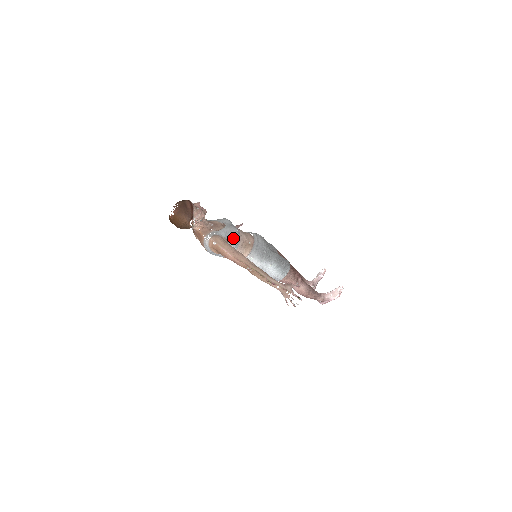
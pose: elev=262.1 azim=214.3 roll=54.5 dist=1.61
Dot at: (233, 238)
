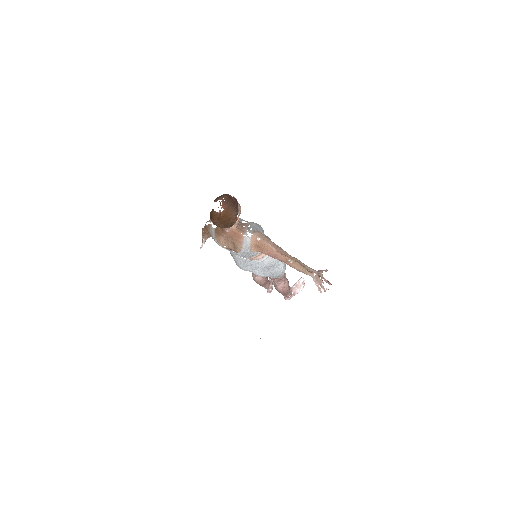
Dot at: (262, 233)
